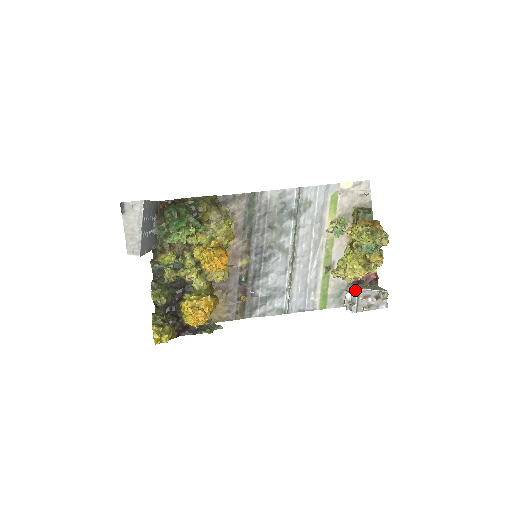
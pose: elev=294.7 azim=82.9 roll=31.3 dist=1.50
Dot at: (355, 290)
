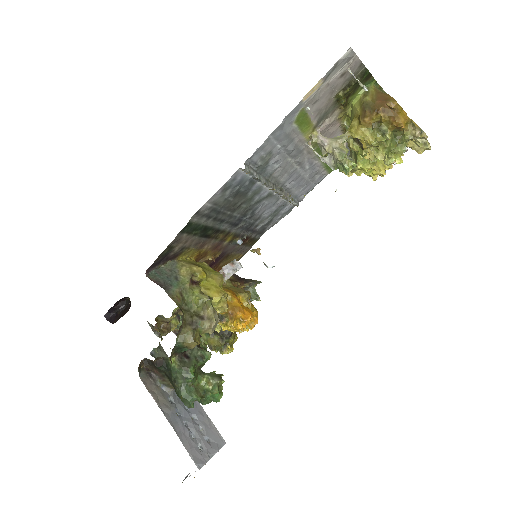
Dot at: occluded
